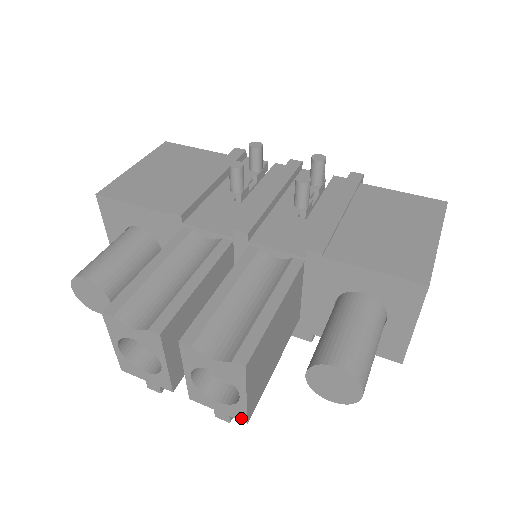
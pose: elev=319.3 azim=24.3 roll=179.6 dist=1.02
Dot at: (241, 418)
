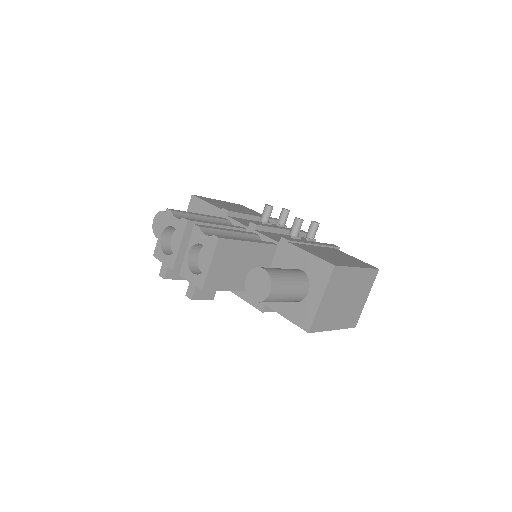
Dot at: (200, 286)
